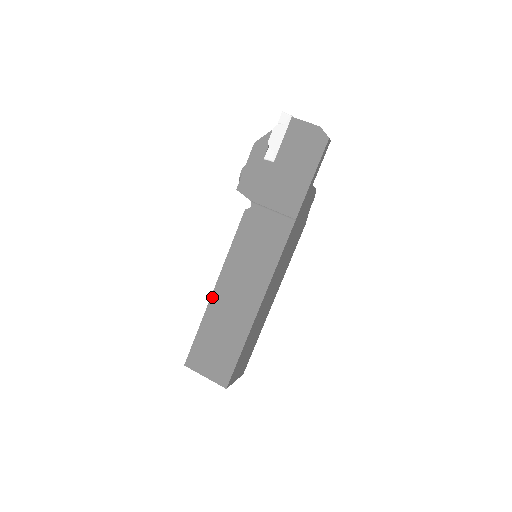
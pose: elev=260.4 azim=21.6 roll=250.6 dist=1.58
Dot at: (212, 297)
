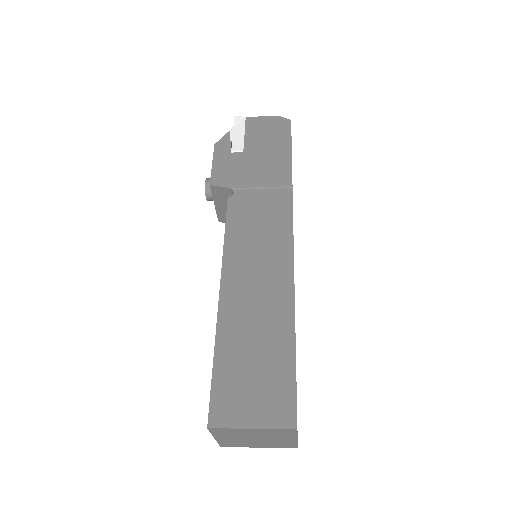
Dot at: (220, 304)
